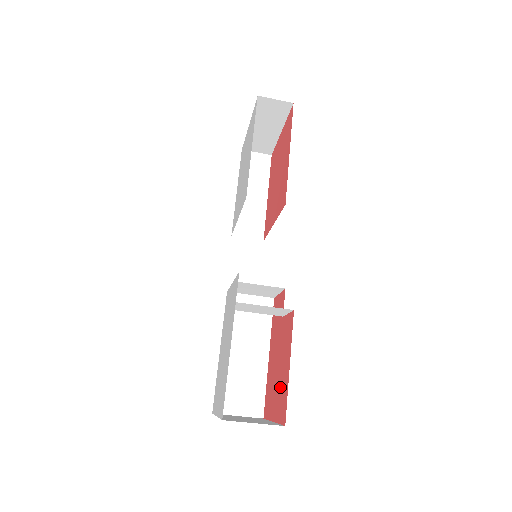
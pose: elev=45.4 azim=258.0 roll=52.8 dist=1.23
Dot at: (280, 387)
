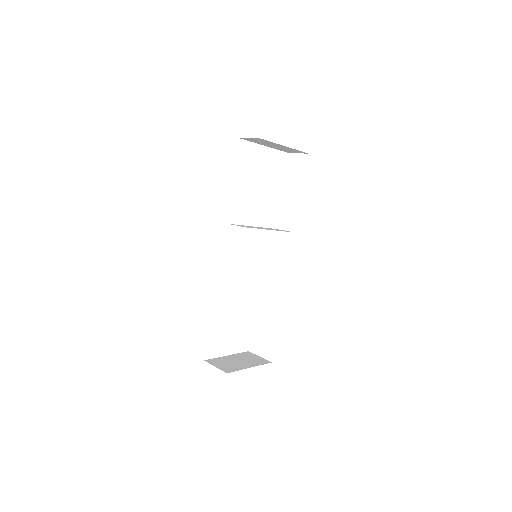
Dot at: occluded
